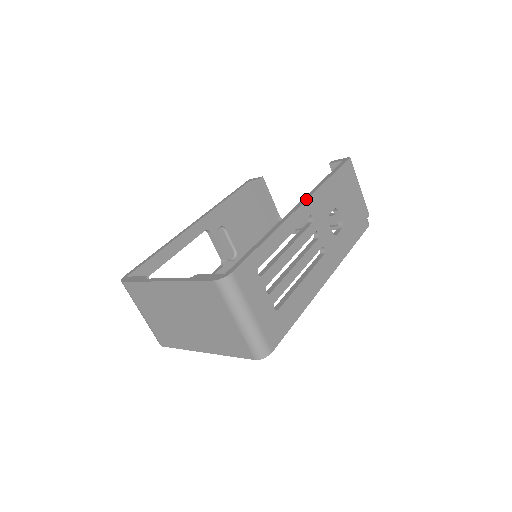
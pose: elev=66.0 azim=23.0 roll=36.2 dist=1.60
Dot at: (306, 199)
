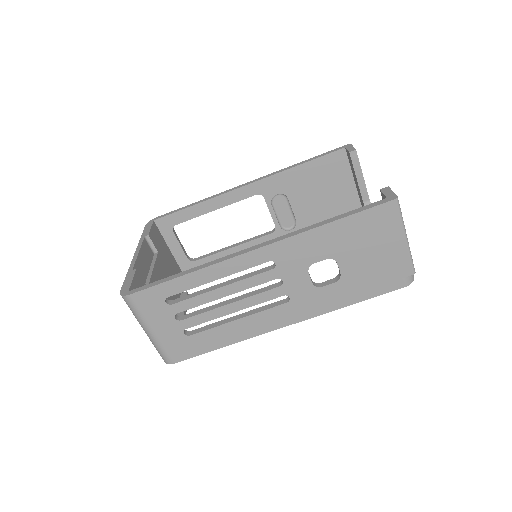
Dot at: (270, 243)
